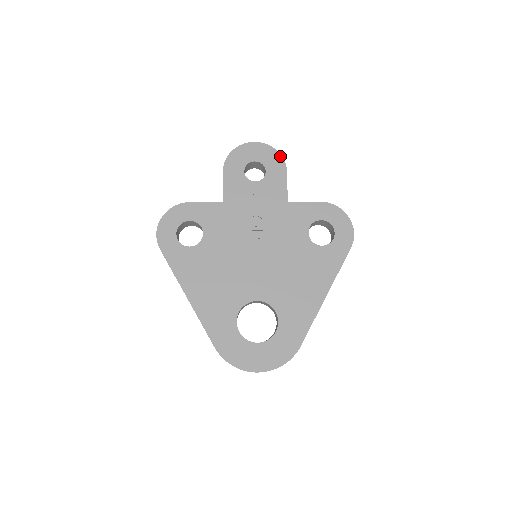
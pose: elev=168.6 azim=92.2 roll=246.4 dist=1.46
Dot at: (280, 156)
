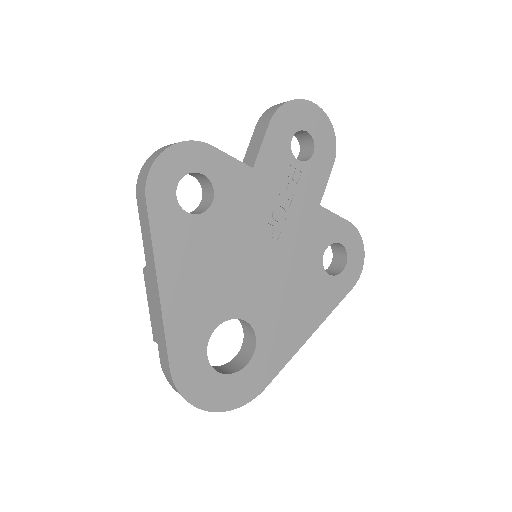
Dot at: (335, 141)
